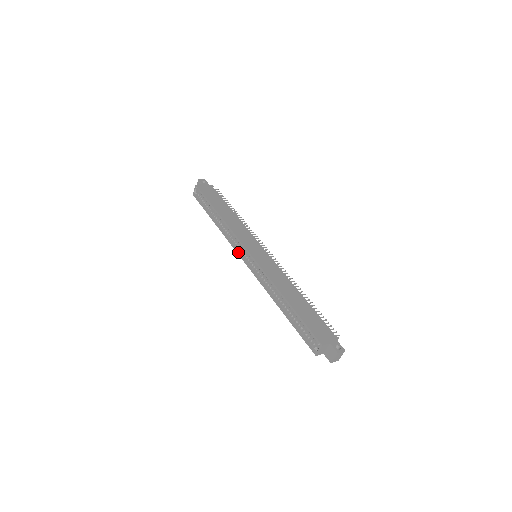
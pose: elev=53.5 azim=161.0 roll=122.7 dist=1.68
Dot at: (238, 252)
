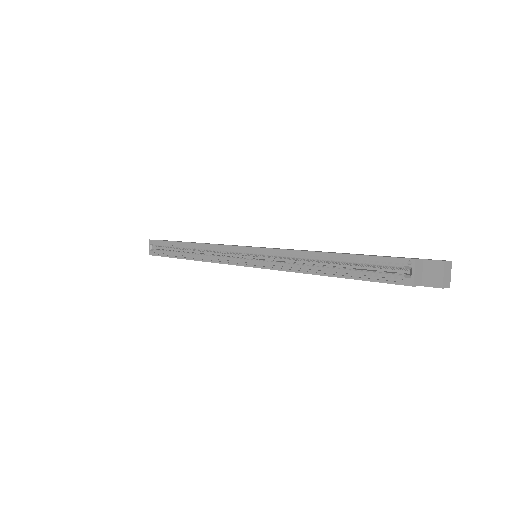
Dot at: (230, 262)
